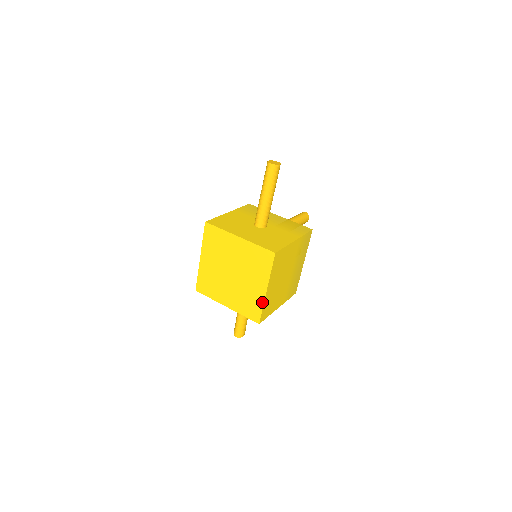
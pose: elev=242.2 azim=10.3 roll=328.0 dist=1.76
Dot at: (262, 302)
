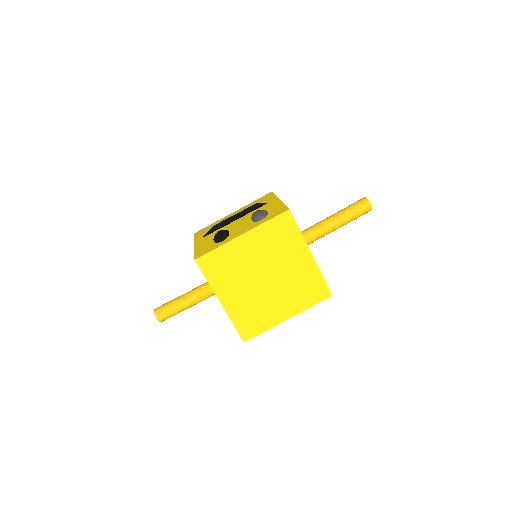
Dot at: (271, 326)
